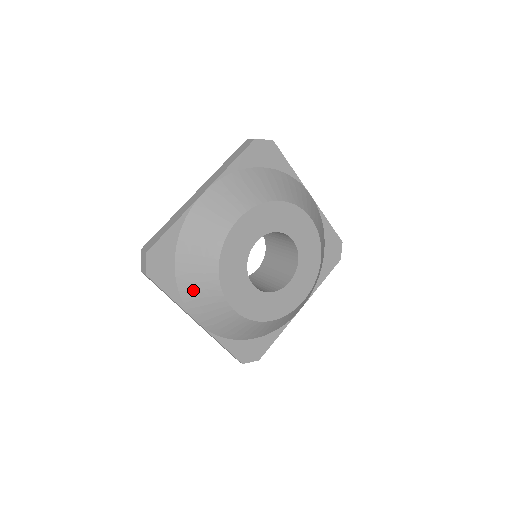
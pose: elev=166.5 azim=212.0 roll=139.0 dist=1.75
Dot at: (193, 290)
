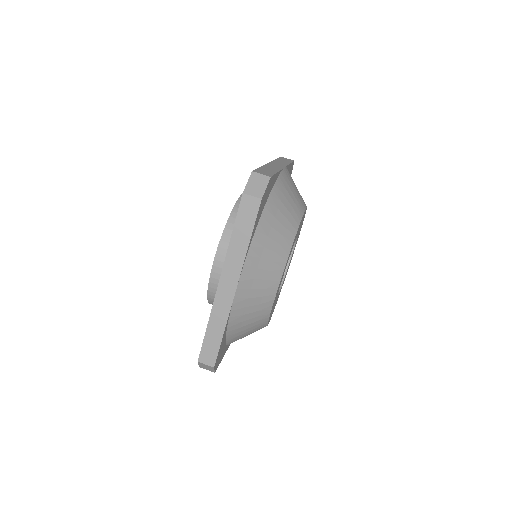
Dot at: (241, 338)
